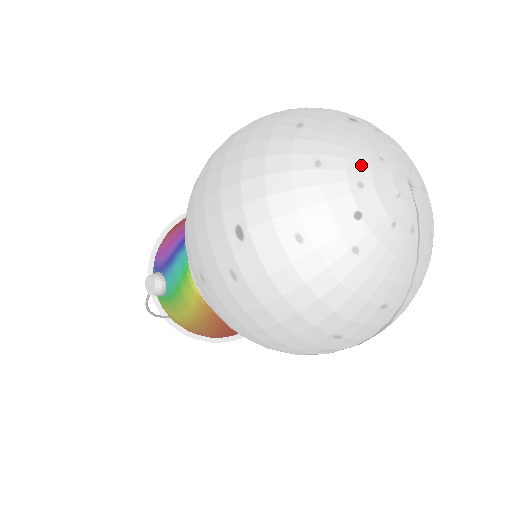
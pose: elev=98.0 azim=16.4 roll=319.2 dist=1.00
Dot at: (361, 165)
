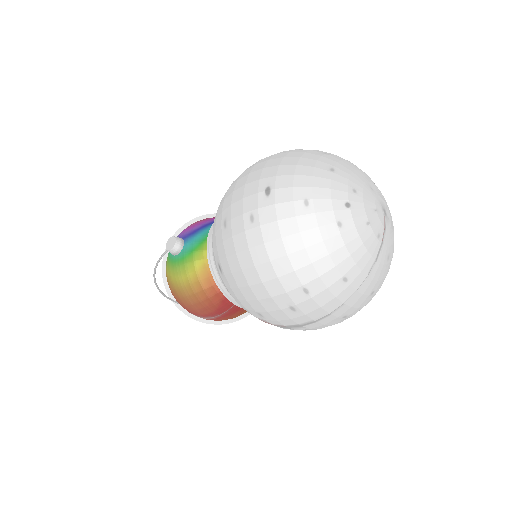
Dot at: (358, 182)
